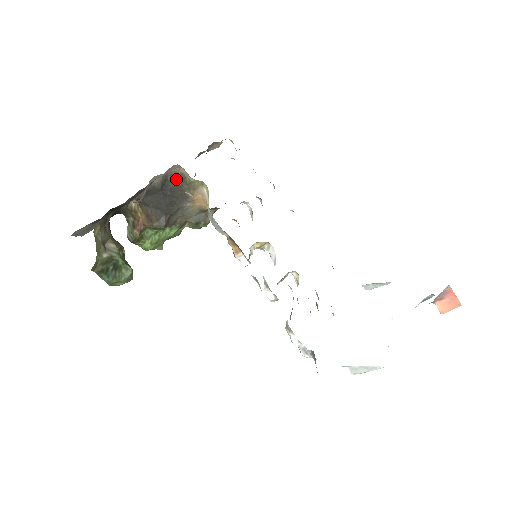
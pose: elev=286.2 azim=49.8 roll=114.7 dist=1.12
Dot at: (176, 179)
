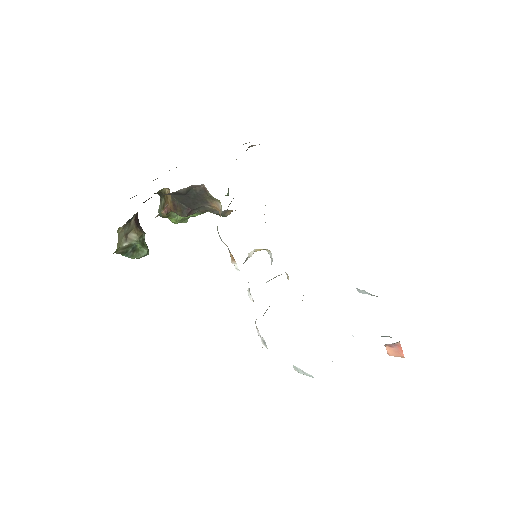
Dot at: (199, 190)
